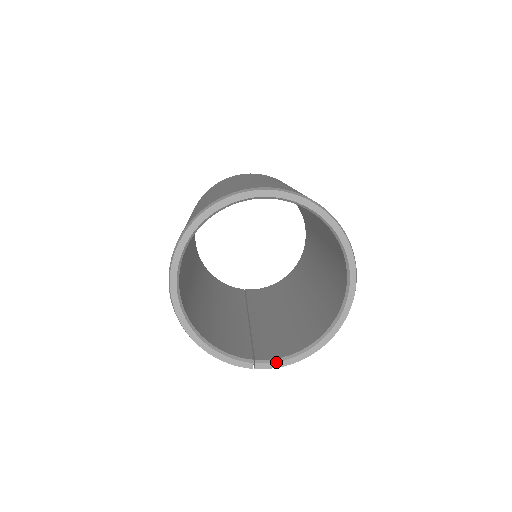
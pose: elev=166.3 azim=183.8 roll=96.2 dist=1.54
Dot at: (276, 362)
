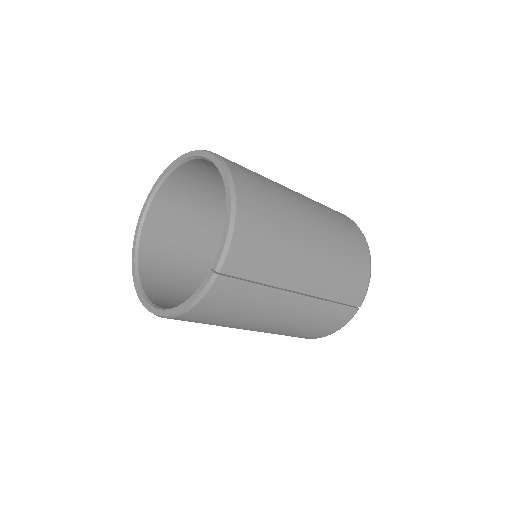
Dot at: (220, 247)
